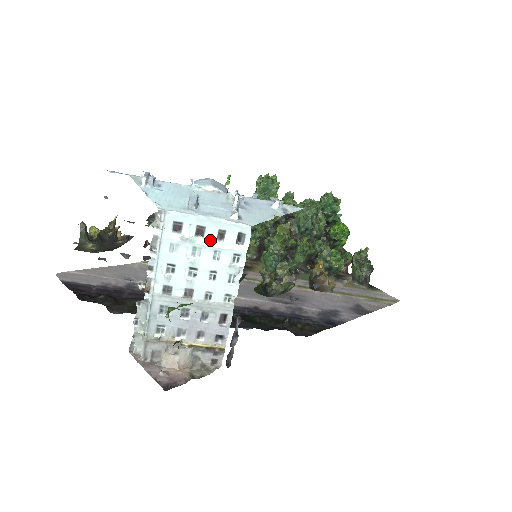
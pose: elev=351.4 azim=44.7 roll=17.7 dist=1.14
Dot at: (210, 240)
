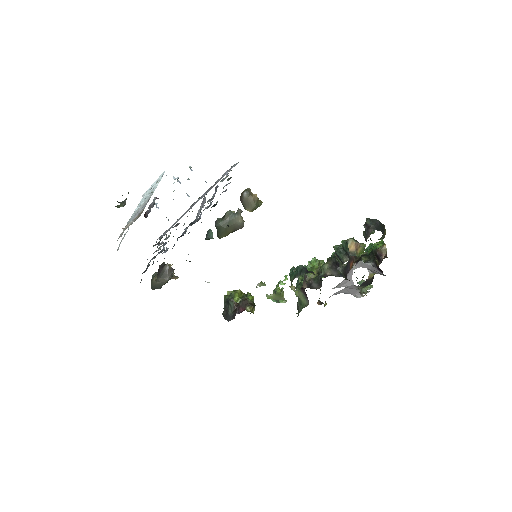
Dot at: occluded
